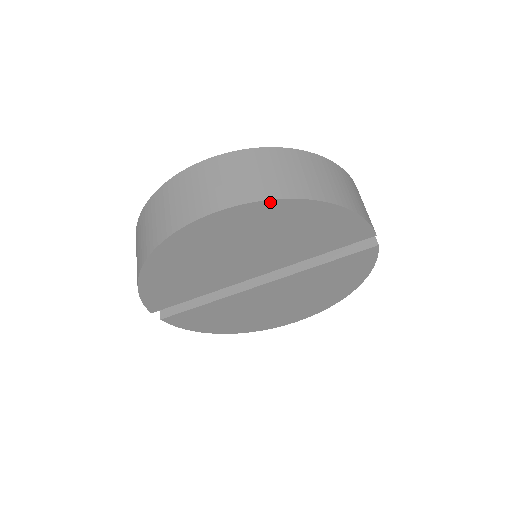
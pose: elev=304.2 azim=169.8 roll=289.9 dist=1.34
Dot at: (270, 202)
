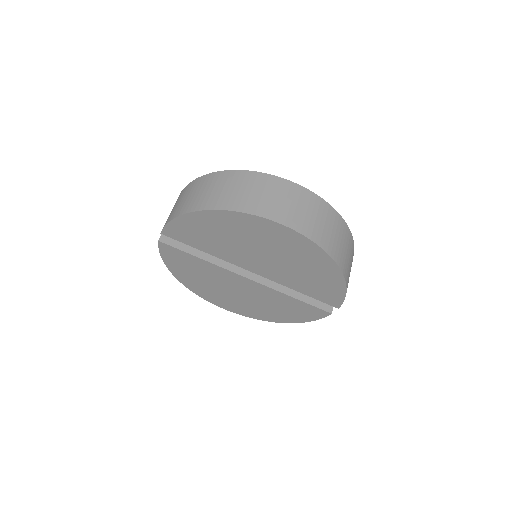
Dot at: (319, 248)
